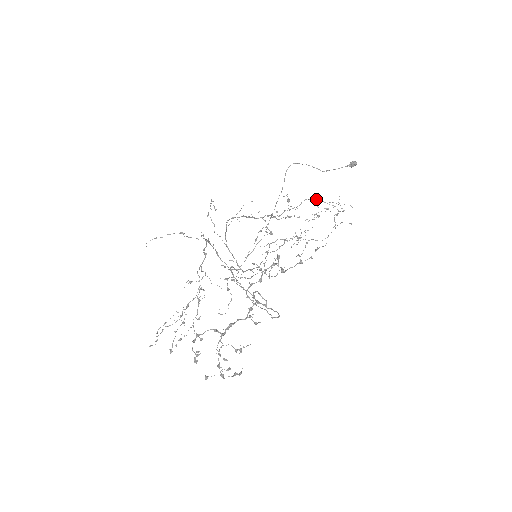
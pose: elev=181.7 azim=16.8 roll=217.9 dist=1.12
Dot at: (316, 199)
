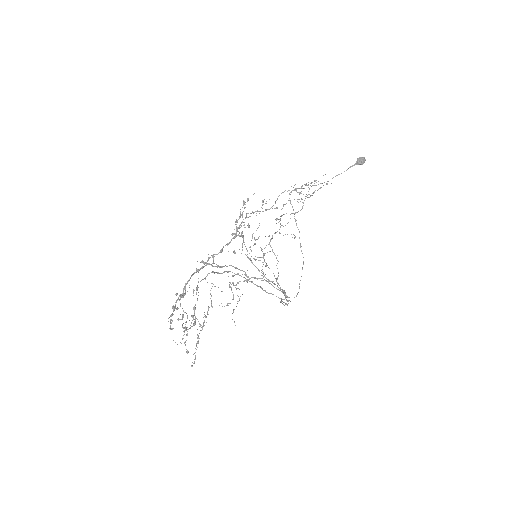
Dot at: occluded
